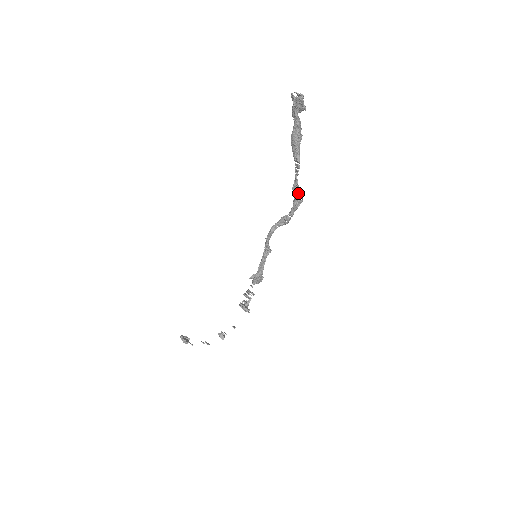
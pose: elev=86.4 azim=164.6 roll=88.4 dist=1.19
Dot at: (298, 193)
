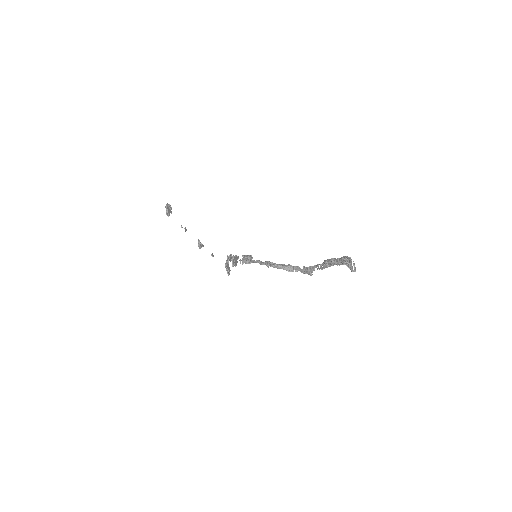
Dot at: (309, 274)
